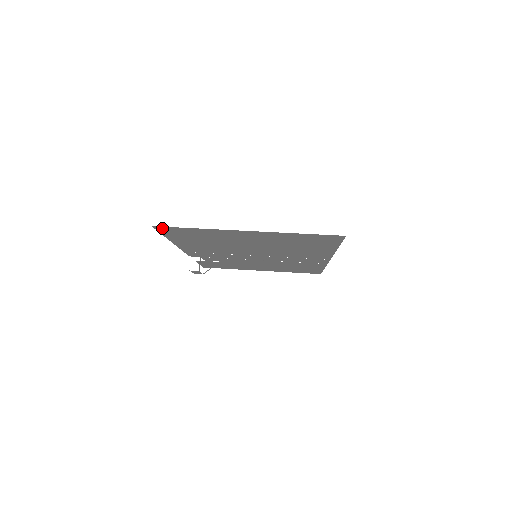
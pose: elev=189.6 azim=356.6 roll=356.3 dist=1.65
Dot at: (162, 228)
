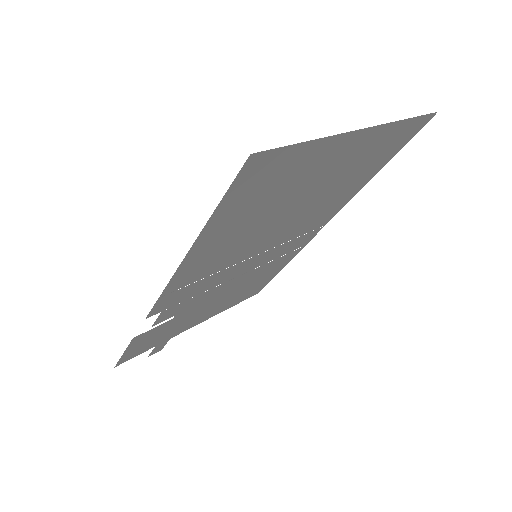
Dot at: (255, 162)
